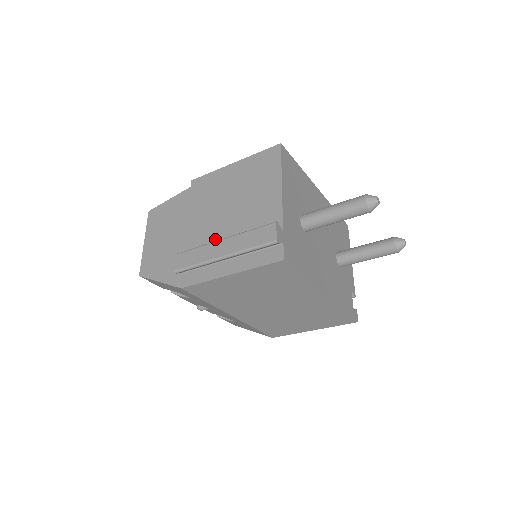
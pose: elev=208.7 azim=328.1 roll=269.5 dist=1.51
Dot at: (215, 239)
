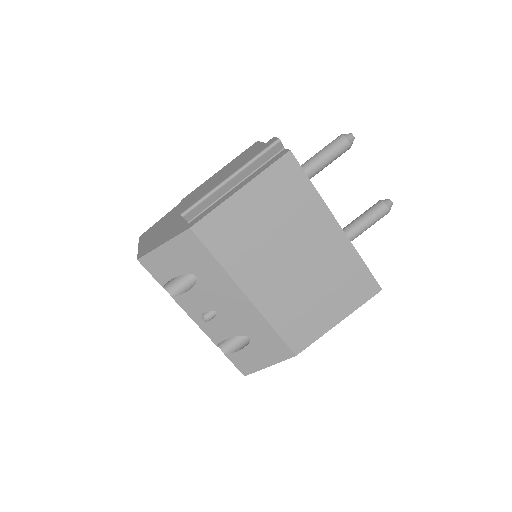
Dot at: occluded
